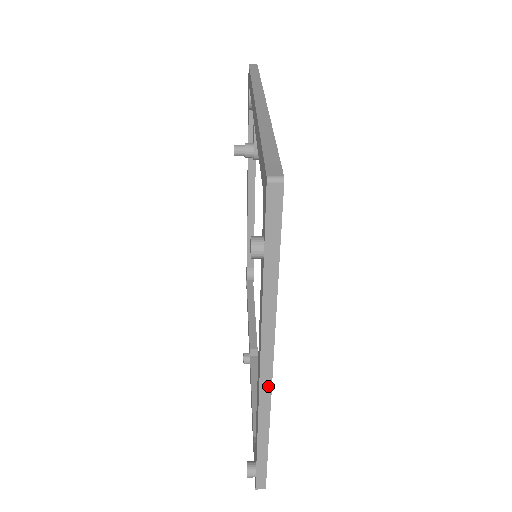
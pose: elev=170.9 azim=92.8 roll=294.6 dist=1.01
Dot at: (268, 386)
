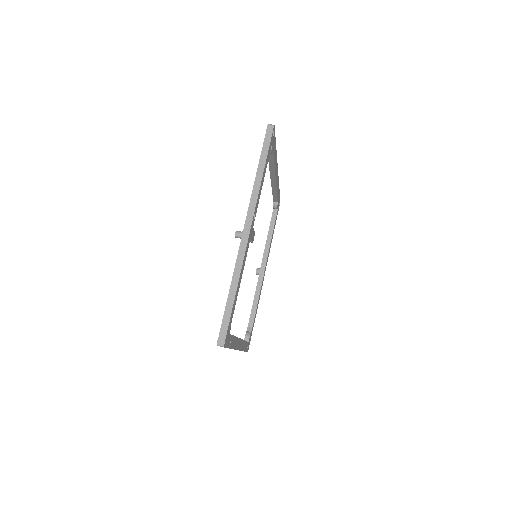
Dot at: occluded
